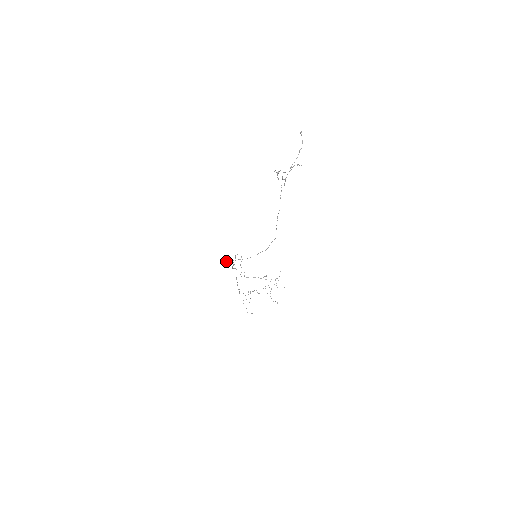
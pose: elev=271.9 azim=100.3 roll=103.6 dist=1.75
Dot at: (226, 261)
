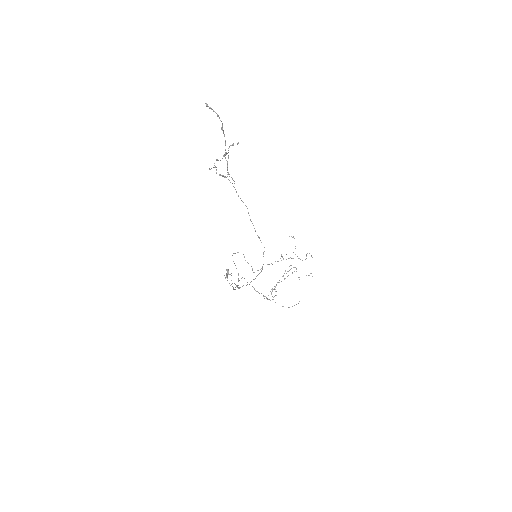
Dot at: (227, 273)
